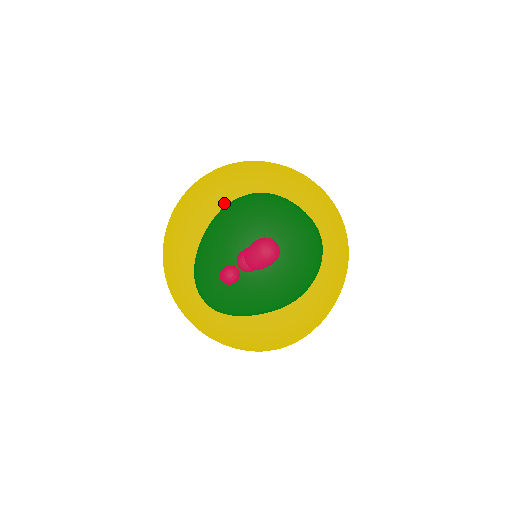
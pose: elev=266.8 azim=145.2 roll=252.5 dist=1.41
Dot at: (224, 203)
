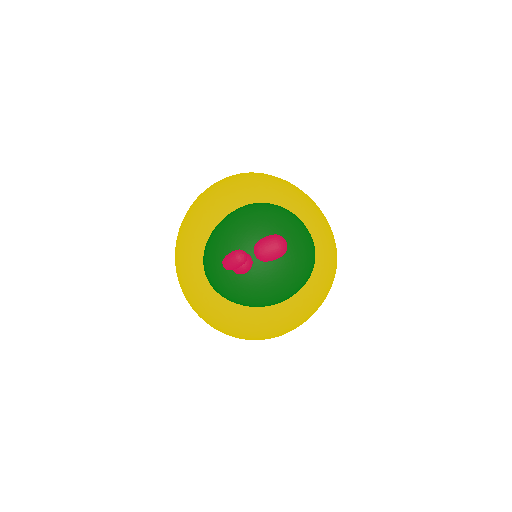
Dot at: (221, 220)
